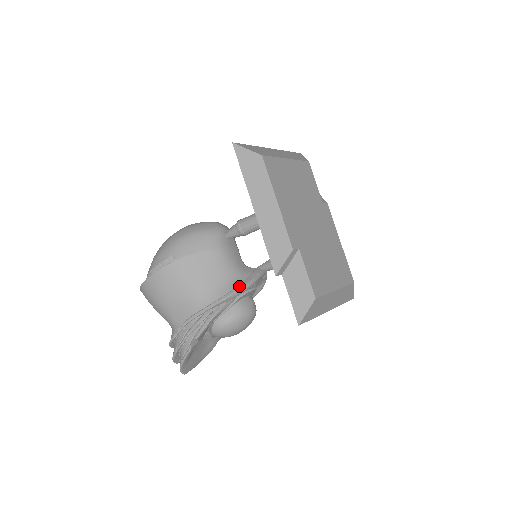
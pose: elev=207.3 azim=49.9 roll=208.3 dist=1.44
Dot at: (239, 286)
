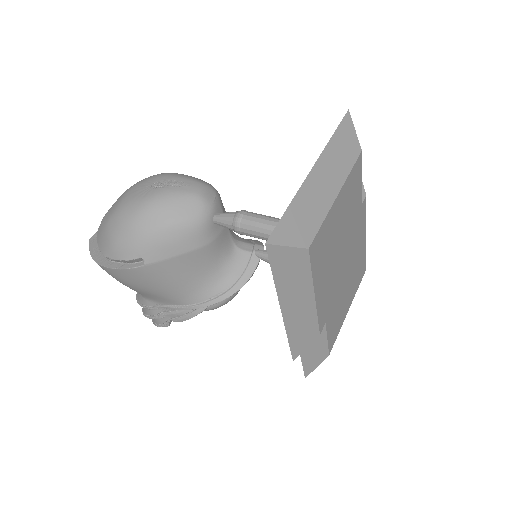
Dot at: (232, 290)
